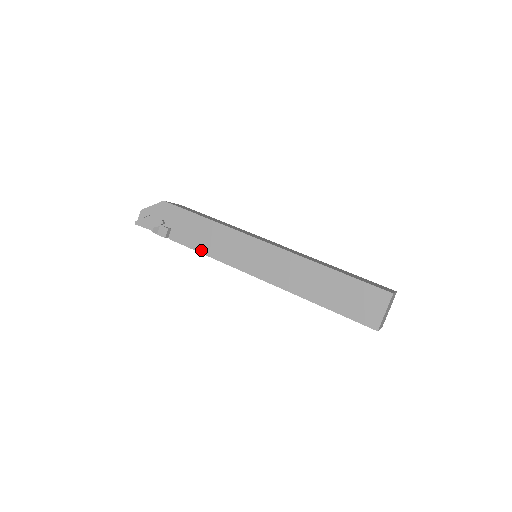
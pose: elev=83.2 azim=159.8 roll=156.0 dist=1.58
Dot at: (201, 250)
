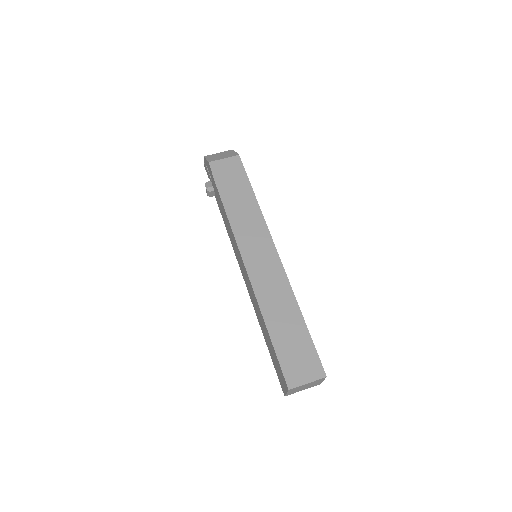
Dot at: (225, 225)
